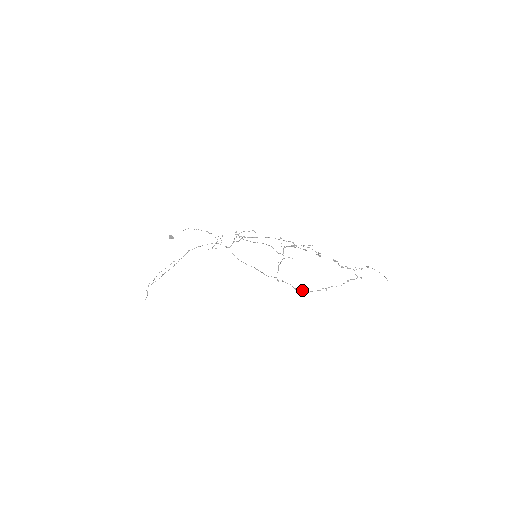
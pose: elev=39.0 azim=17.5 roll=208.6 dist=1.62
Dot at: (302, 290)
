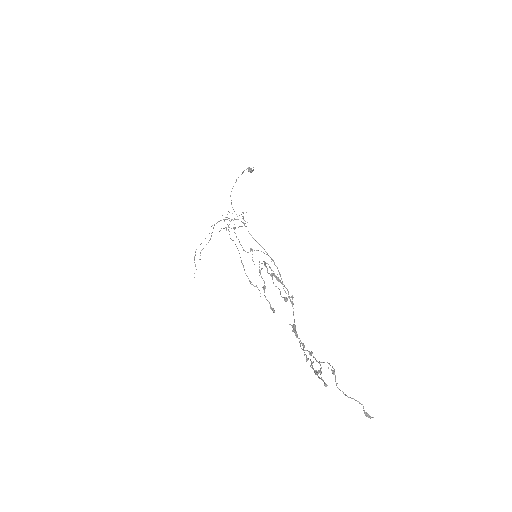
Dot at: (297, 335)
